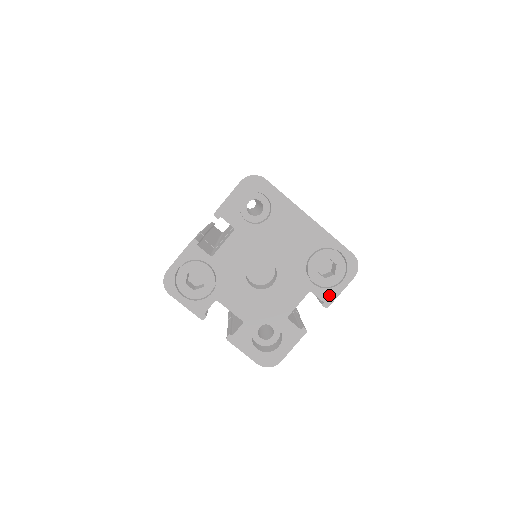
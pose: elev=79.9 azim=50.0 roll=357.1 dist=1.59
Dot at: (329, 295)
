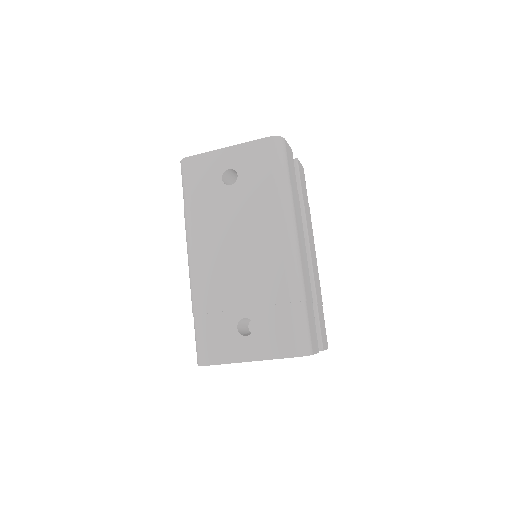
Dot at: occluded
